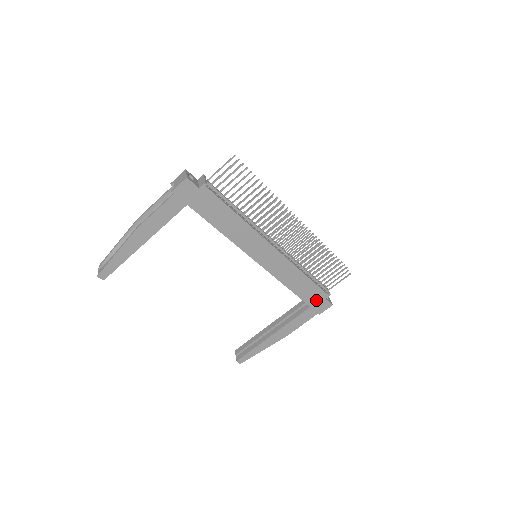
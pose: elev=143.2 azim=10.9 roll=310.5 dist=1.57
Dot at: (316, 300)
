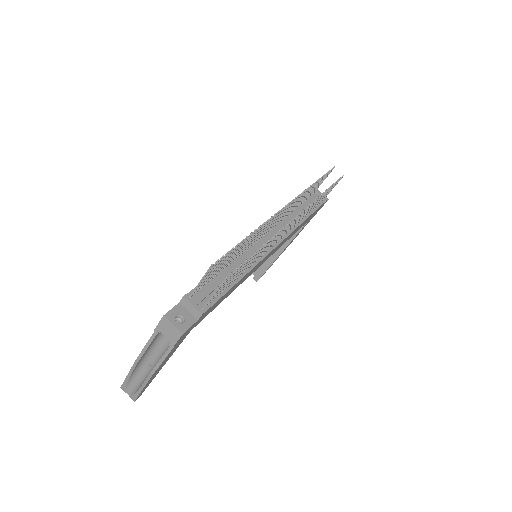
Dot at: occluded
